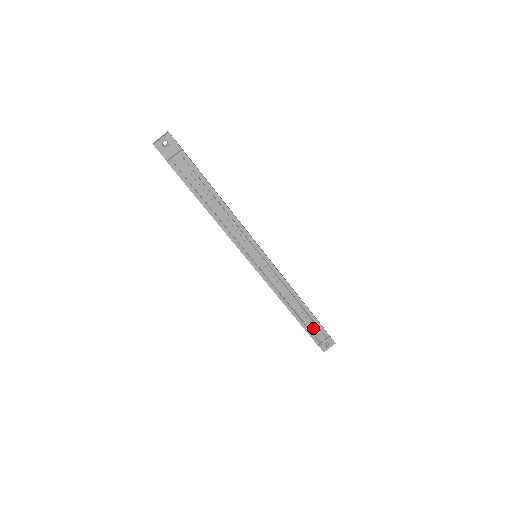
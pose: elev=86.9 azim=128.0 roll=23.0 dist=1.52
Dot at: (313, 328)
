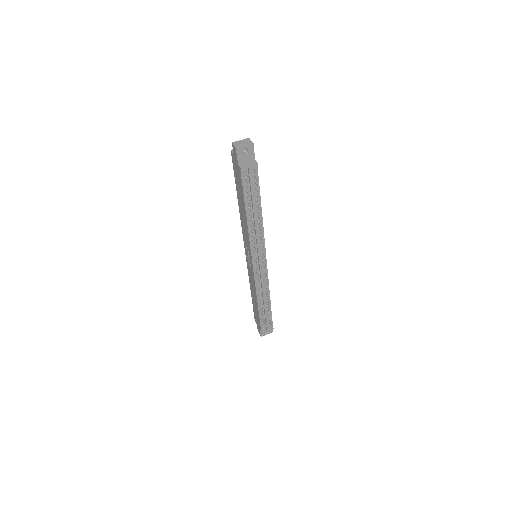
Dot at: (266, 320)
